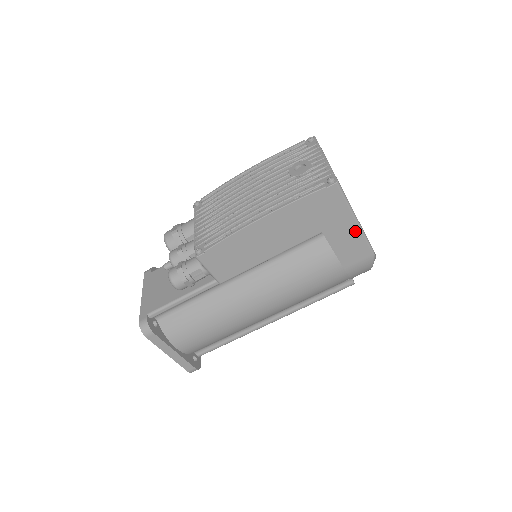
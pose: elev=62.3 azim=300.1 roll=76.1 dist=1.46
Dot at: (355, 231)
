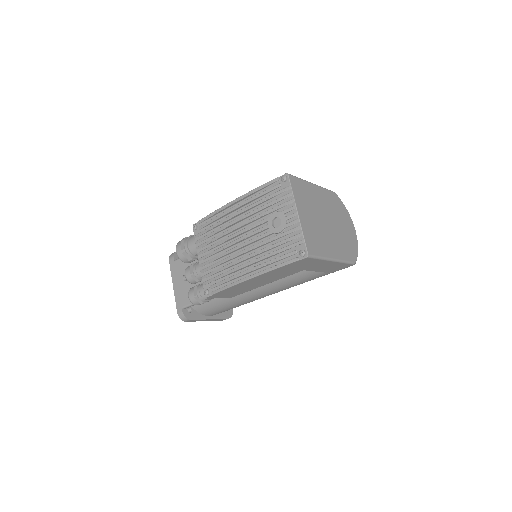
Dot at: (333, 263)
